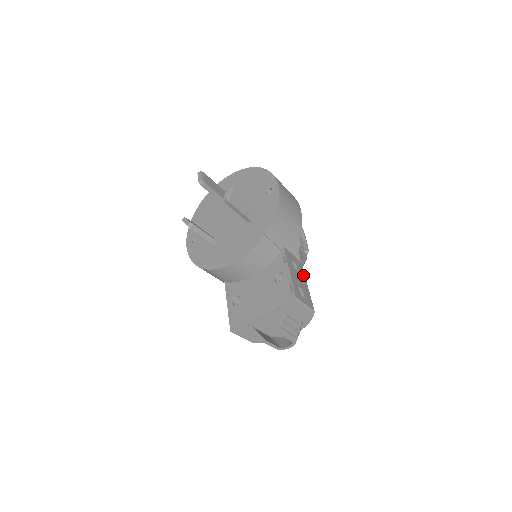
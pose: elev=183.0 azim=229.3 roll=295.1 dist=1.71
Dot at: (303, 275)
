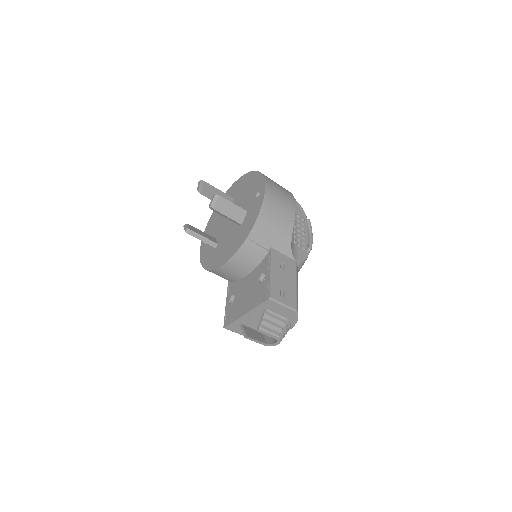
Dot at: (293, 274)
